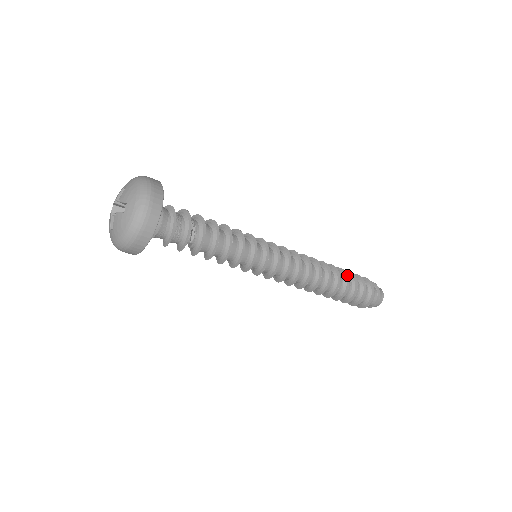
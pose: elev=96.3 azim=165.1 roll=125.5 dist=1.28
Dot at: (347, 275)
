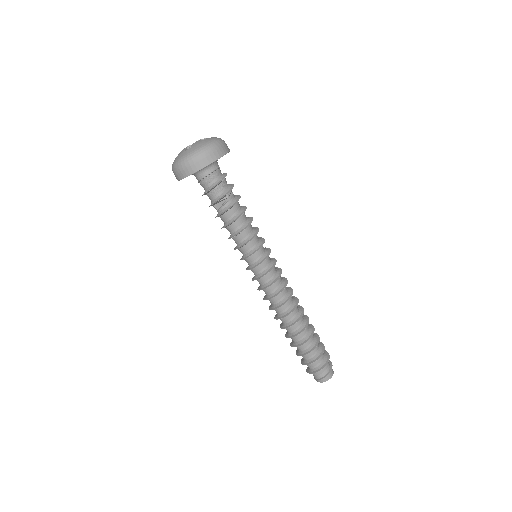
Dot at: (311, 324)
